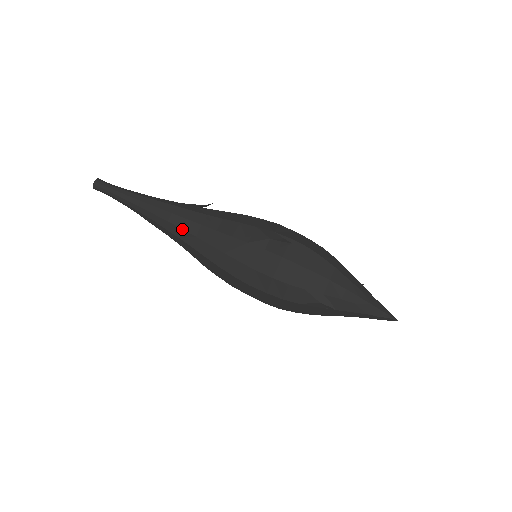
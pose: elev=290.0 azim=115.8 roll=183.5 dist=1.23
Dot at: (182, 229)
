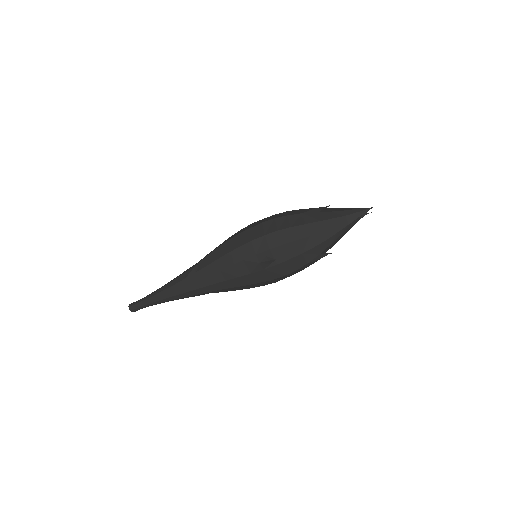
Dot at: occluded
